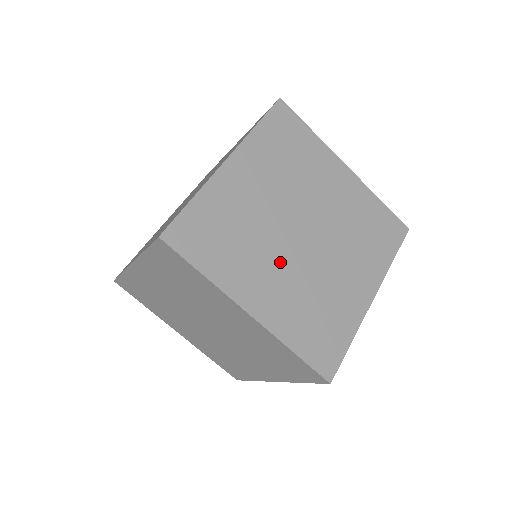
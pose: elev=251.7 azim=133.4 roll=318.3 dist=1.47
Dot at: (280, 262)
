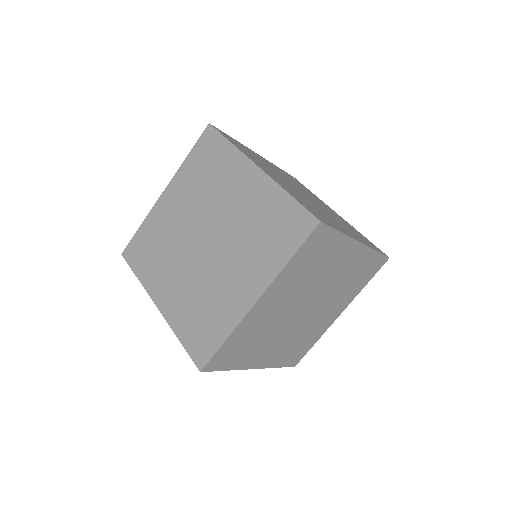
Dot at: (282, 334)
